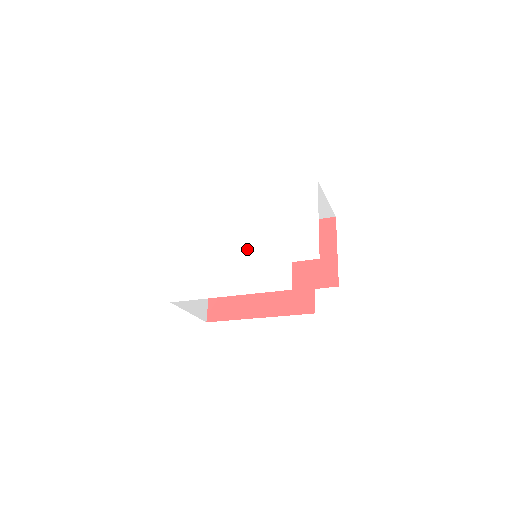
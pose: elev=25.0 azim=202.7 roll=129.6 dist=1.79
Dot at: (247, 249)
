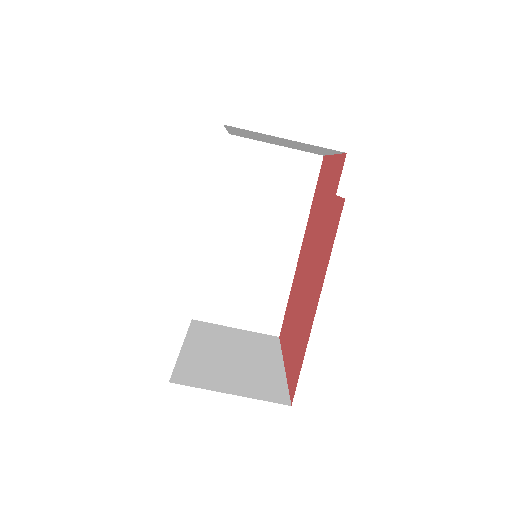
Dot at: occluded
